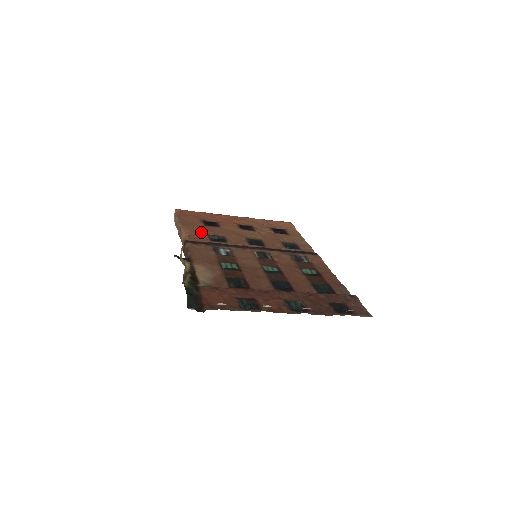
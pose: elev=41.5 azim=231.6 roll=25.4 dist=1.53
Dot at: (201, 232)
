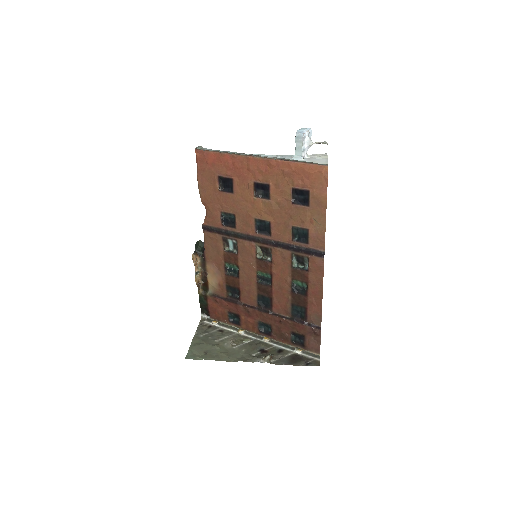
Dot at: (215, 208)
